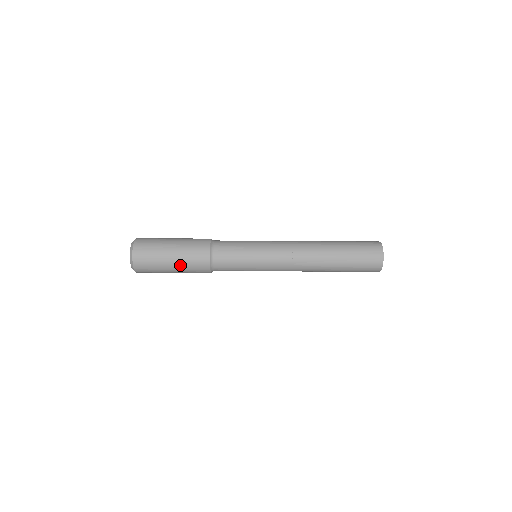
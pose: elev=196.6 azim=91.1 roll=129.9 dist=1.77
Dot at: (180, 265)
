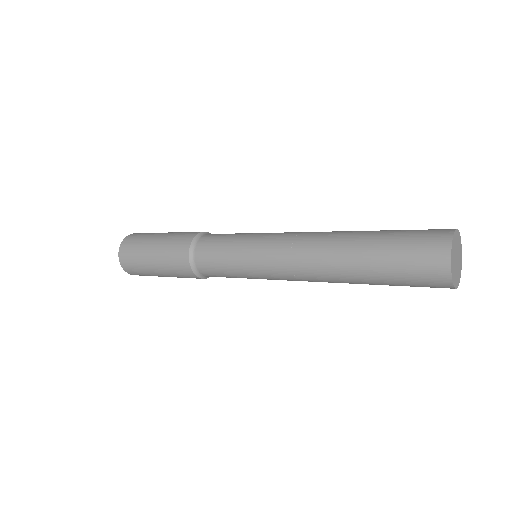
Dot at: (161, 265)
